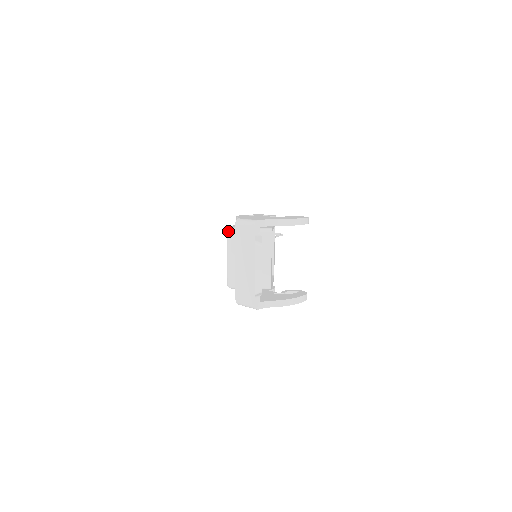
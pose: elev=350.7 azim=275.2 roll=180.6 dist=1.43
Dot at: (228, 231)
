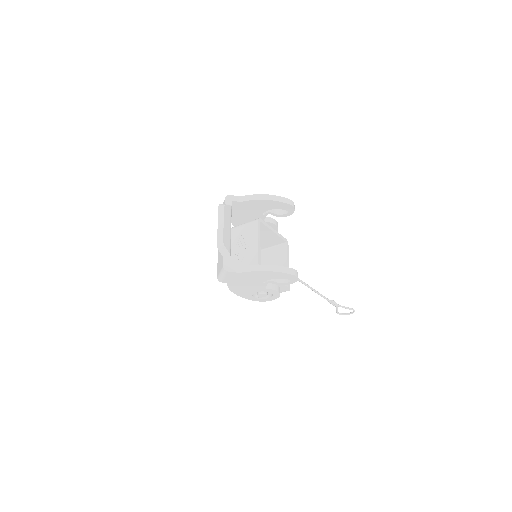
Dot at: occluded
